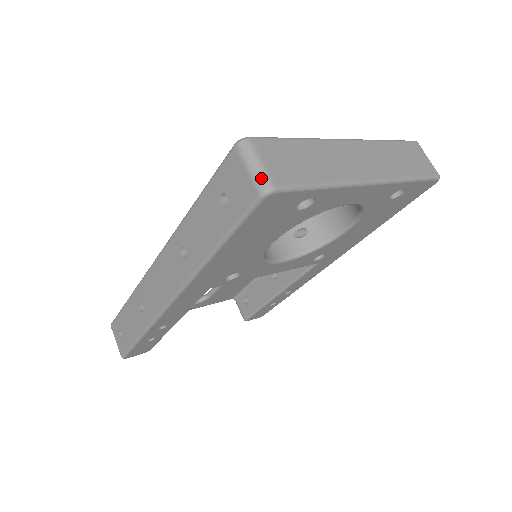
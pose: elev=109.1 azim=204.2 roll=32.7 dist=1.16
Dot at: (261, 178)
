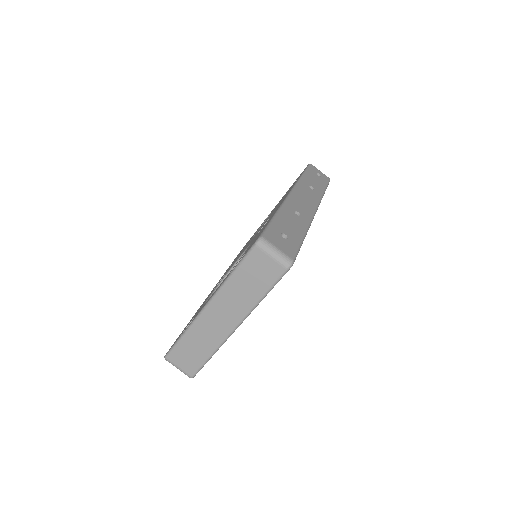
Dot at: occluded
